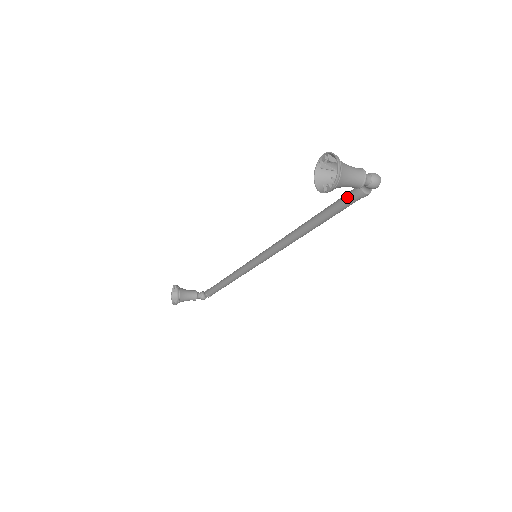
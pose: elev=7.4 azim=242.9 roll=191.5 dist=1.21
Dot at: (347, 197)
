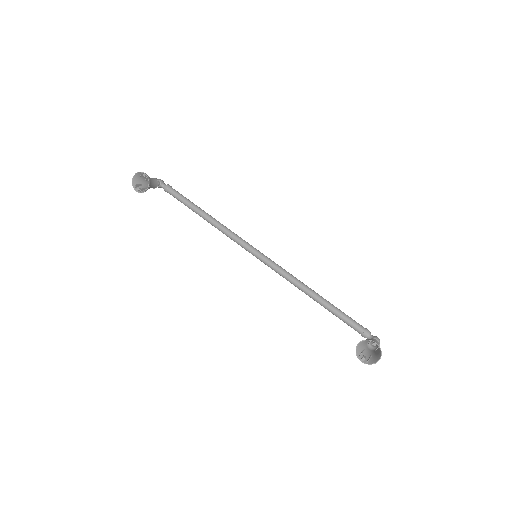
Dot at: (355, 327)
